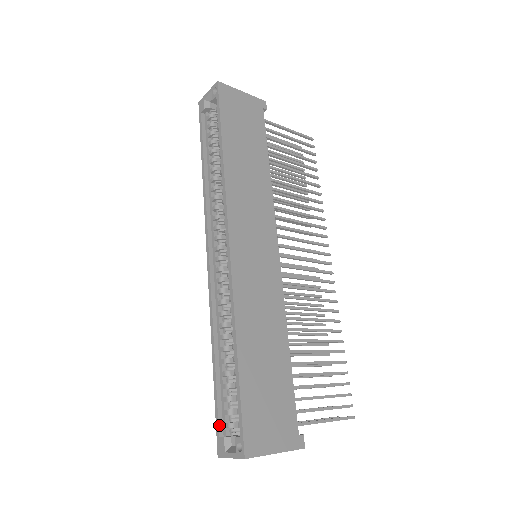
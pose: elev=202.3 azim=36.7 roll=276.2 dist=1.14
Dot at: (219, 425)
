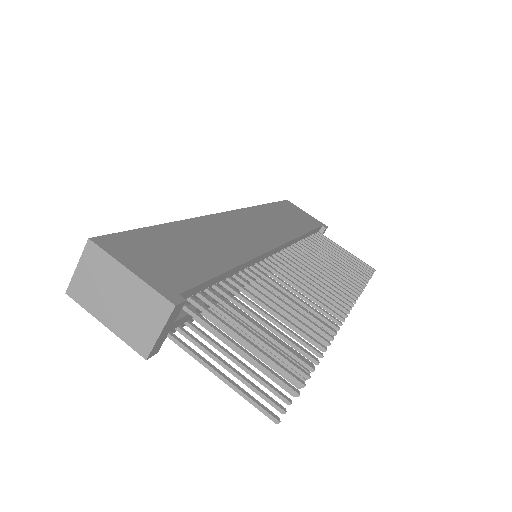
Dot at: occluded
